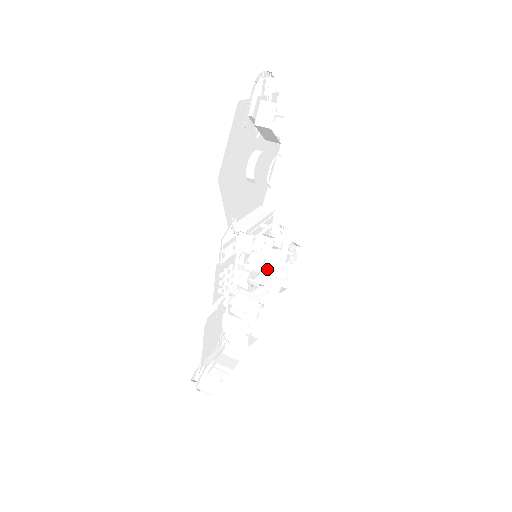
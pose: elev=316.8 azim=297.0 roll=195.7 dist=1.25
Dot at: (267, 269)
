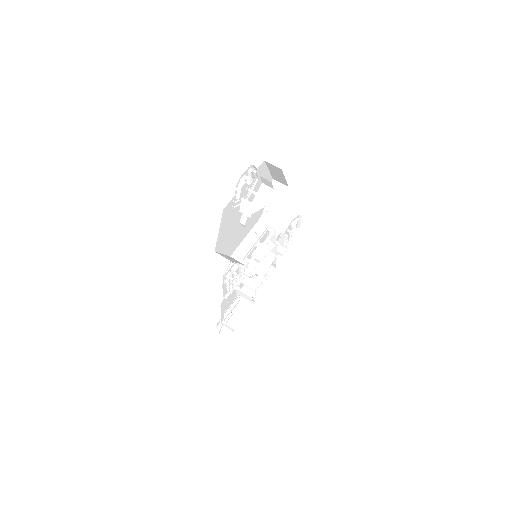
Dot at: occluded
